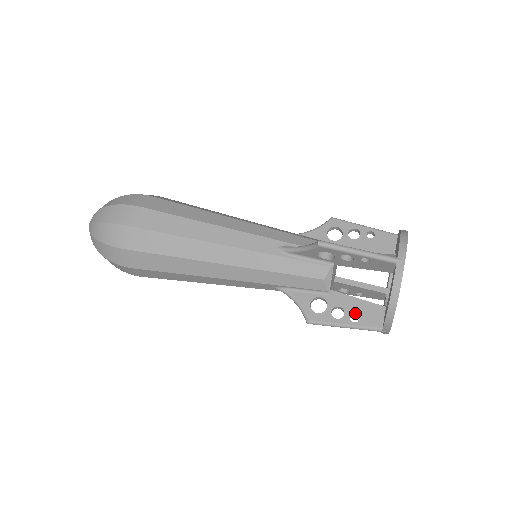
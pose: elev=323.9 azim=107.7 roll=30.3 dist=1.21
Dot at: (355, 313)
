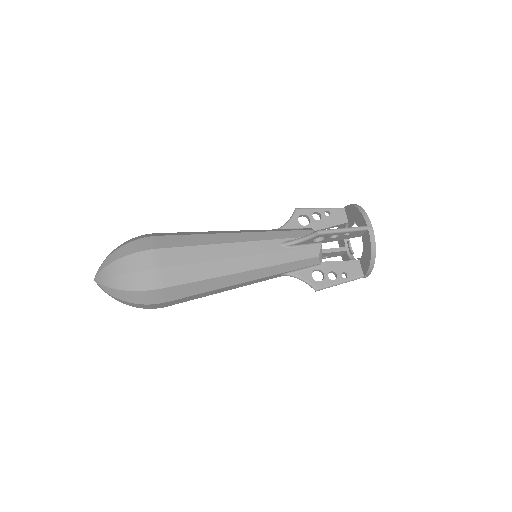
Dot at: (343, 272)
